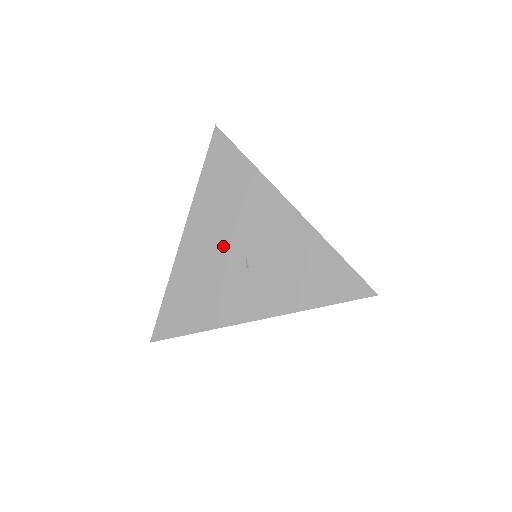
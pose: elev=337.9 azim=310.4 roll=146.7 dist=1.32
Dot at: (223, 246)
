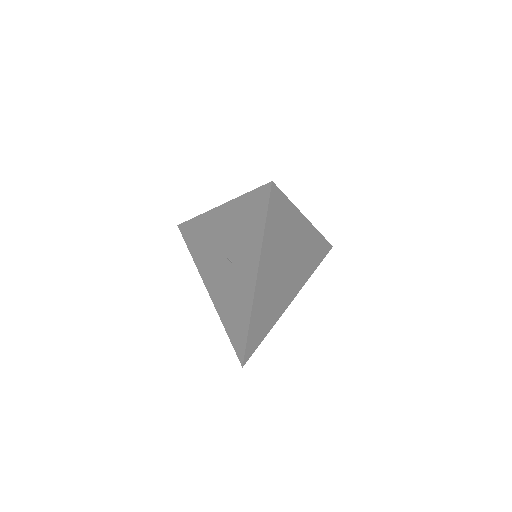
Dot at: (219, 269)
